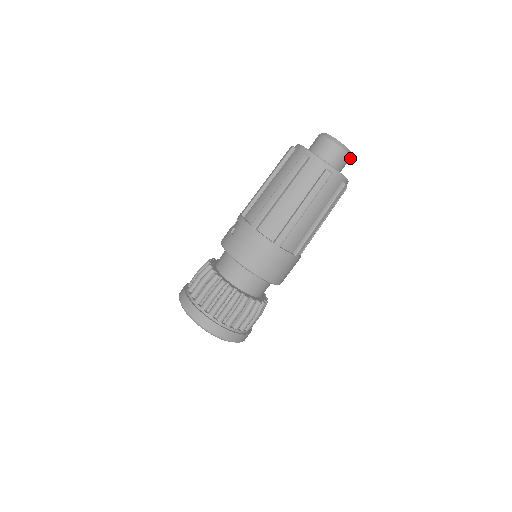
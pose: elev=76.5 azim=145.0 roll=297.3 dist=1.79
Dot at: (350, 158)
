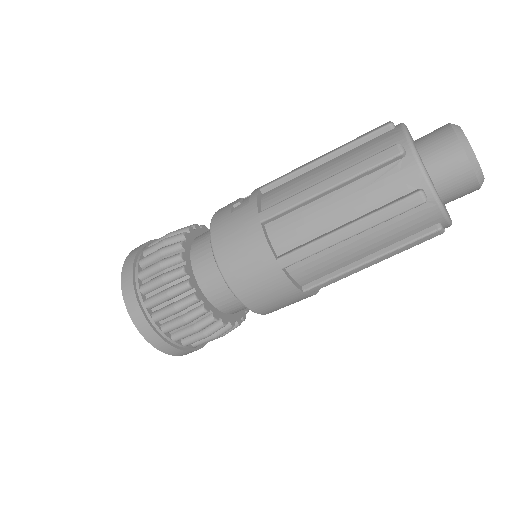
Dot at: (477, 189)
